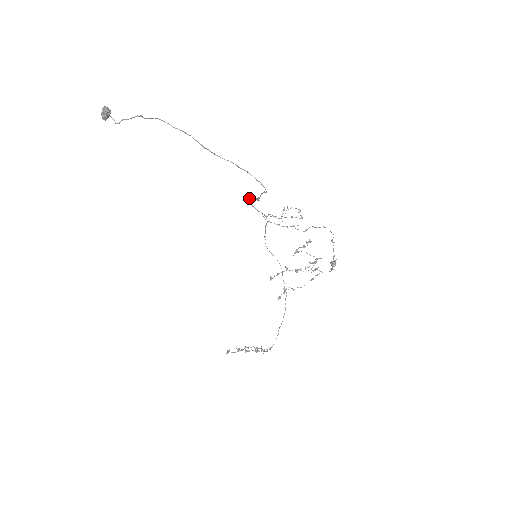
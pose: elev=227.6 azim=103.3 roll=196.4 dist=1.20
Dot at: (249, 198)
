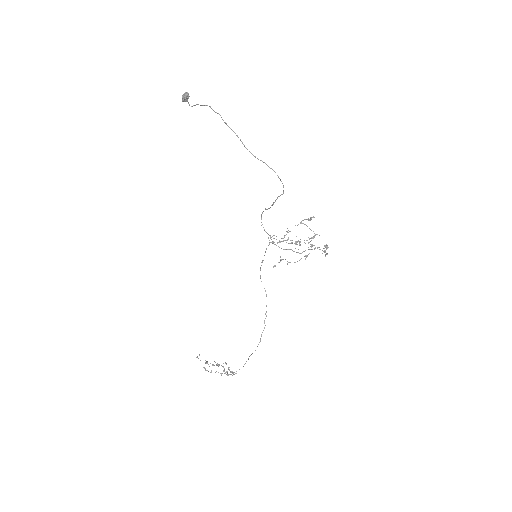
Dot at: occluded
